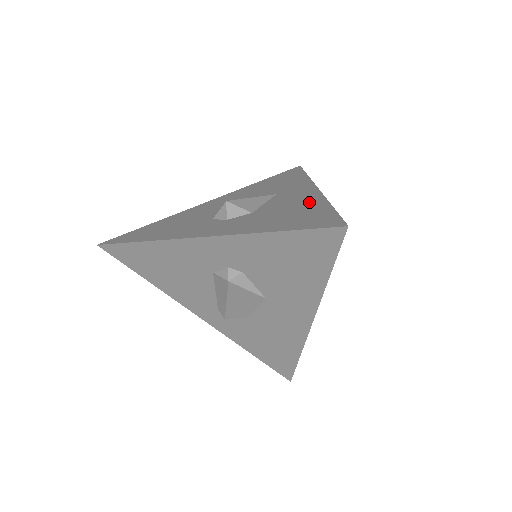
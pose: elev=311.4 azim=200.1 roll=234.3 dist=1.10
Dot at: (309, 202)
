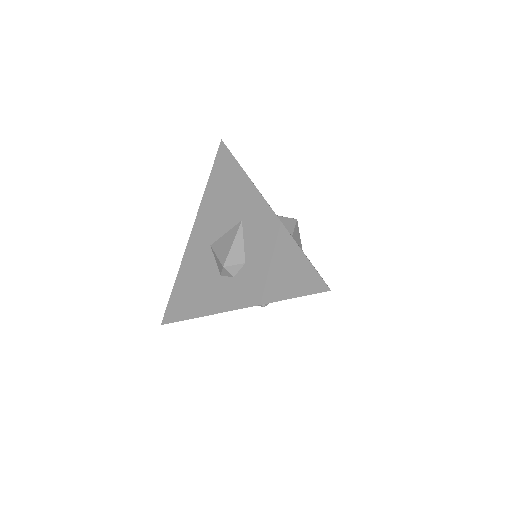
Dot at: (280, 242)
